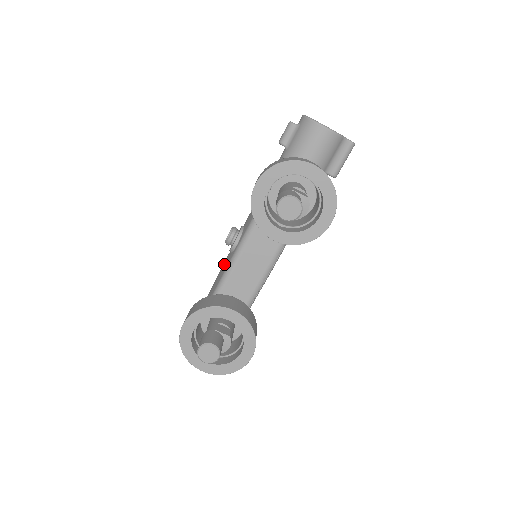
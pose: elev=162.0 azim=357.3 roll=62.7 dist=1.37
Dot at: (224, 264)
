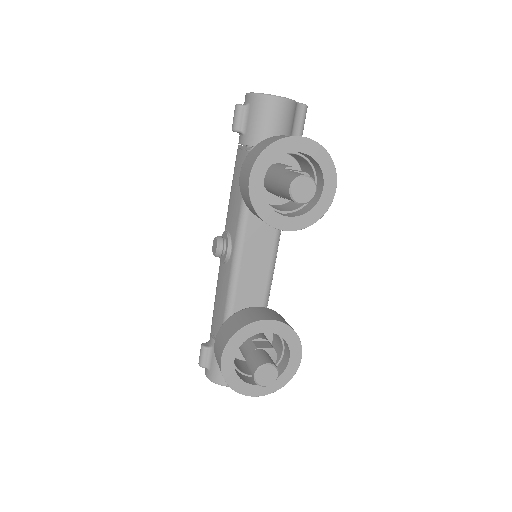
Dot at: (221, 278)
